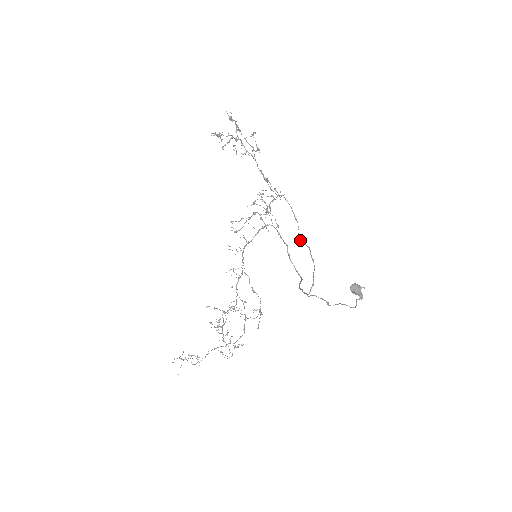
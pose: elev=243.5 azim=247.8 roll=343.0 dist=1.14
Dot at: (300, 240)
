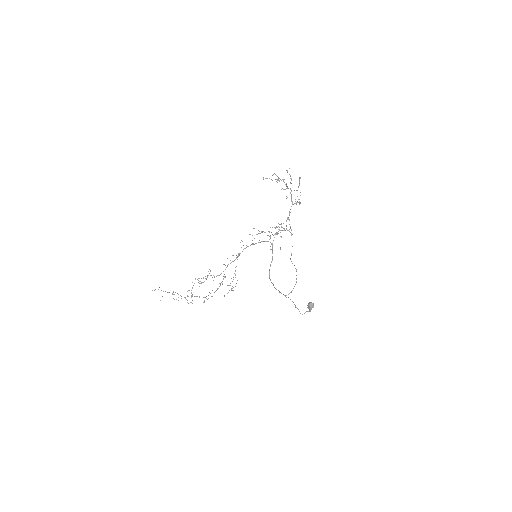
Dot at: occluded
